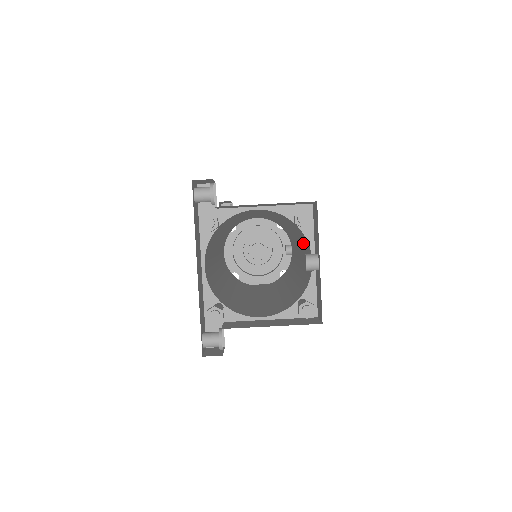
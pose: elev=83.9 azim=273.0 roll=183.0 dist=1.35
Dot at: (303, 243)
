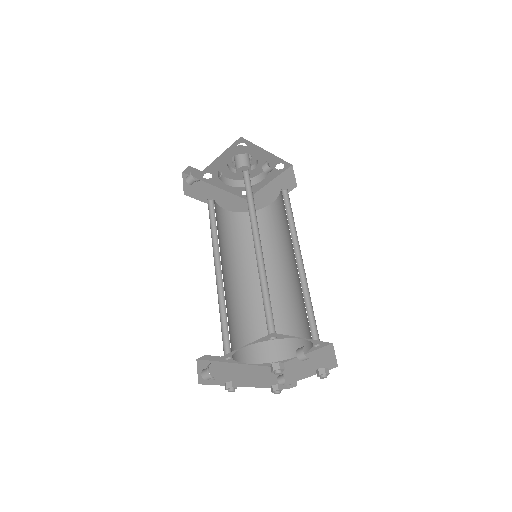
Dot at: occluded
